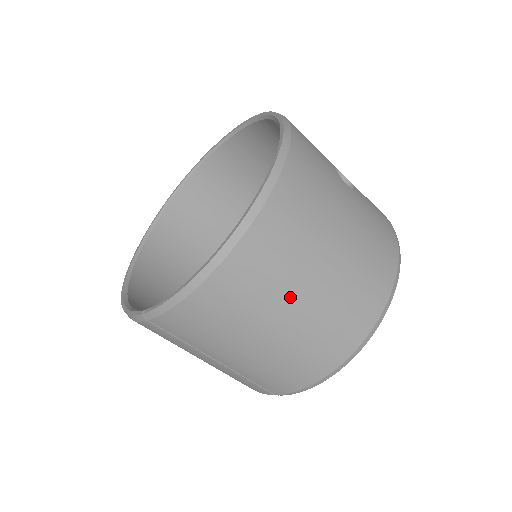
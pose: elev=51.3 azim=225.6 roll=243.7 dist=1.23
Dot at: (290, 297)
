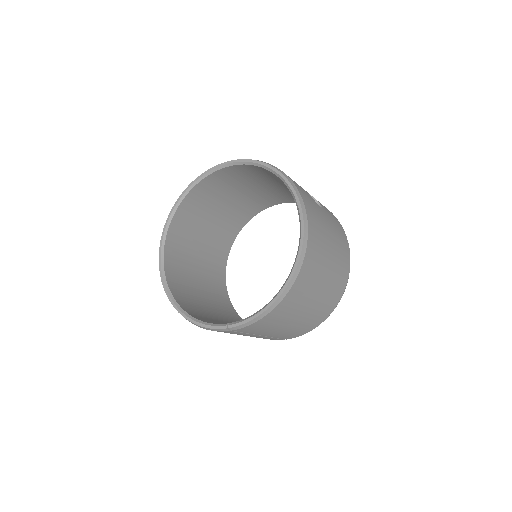
Dot at: (314, 294)
